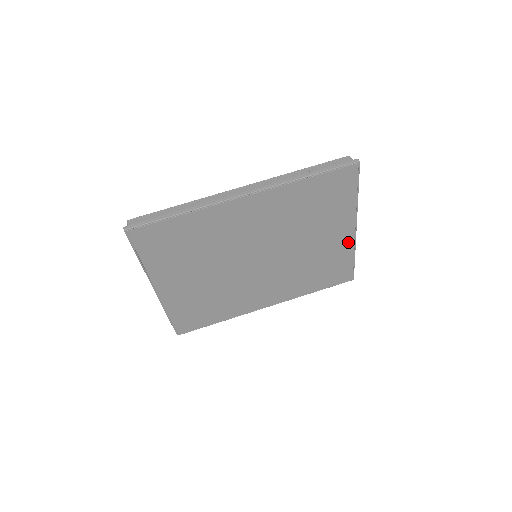
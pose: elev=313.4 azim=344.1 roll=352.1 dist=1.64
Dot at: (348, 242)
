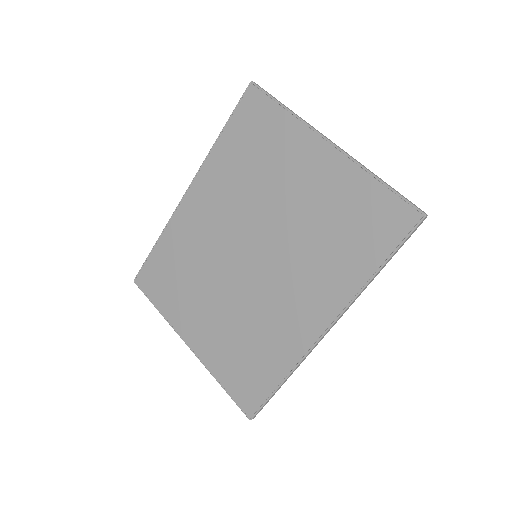
Dot at: (340, 165)
